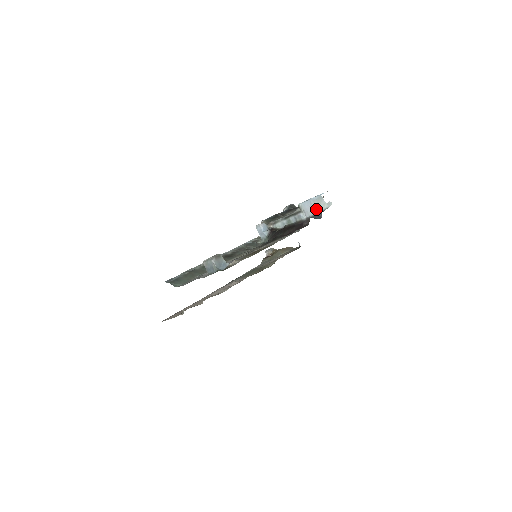
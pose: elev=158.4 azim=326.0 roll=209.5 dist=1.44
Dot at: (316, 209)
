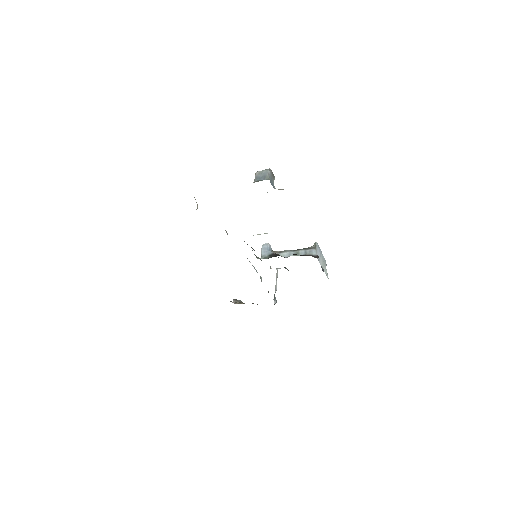
Dot at: (321, 263)
